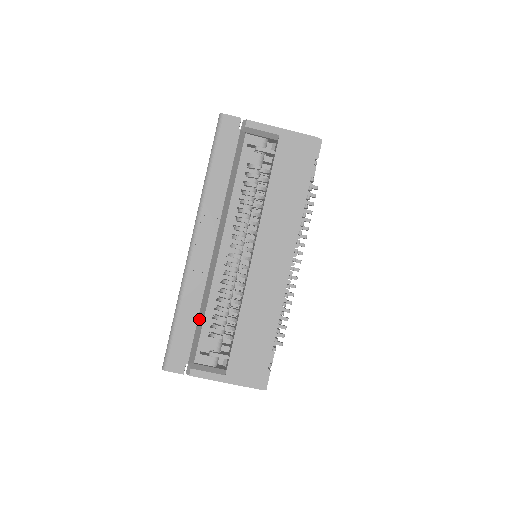
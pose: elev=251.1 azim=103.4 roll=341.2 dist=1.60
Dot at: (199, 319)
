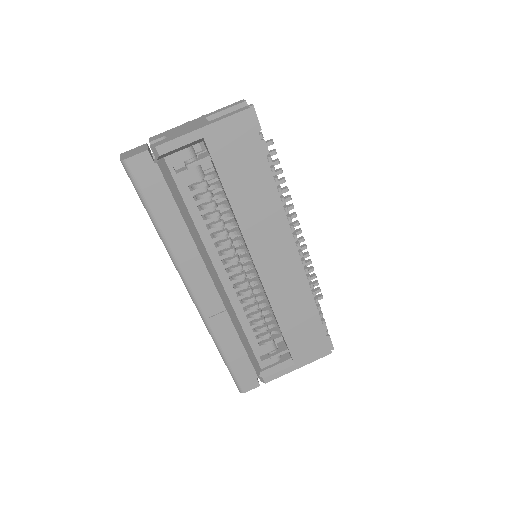
Dot at: (244, 344)
